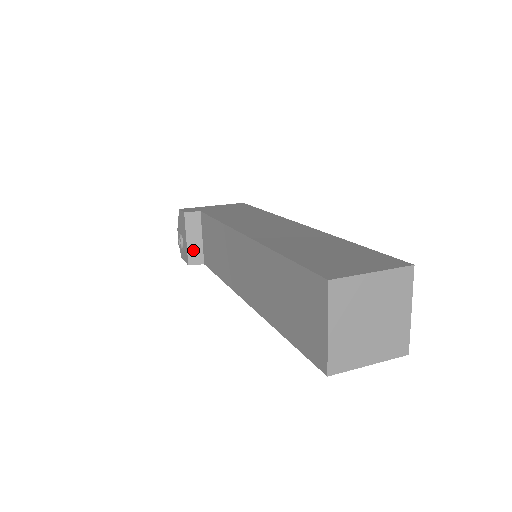
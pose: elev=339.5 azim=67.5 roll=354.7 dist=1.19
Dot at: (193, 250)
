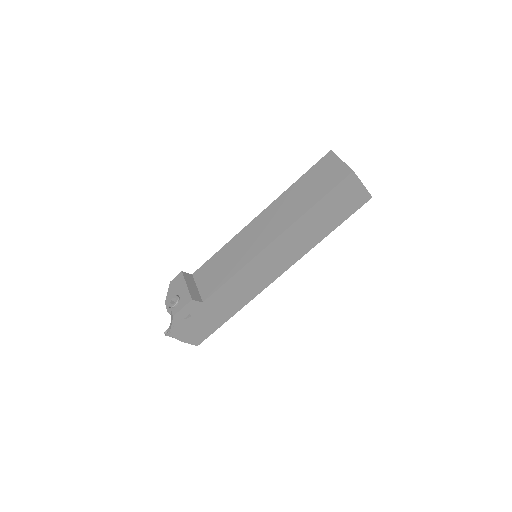
Dot at: (193, 292)
